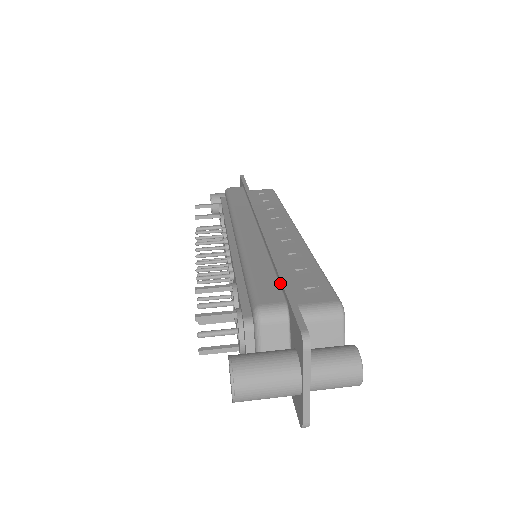
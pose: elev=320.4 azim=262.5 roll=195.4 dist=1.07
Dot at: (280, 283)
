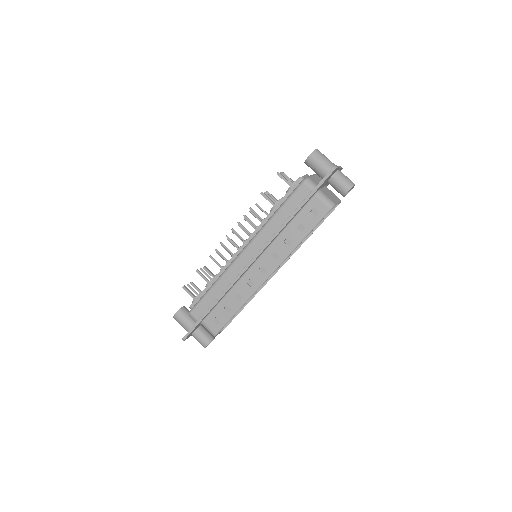
Dot at: (206, 312)
